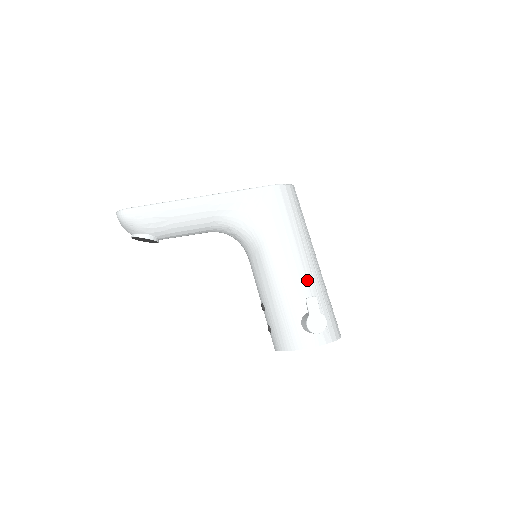
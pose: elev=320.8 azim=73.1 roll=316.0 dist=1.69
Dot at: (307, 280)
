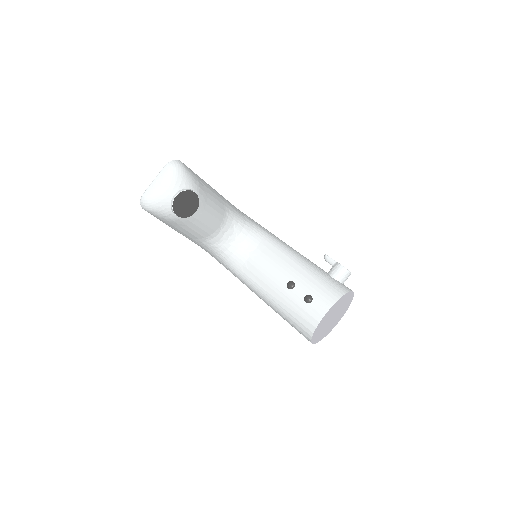
Dot at: occluded
